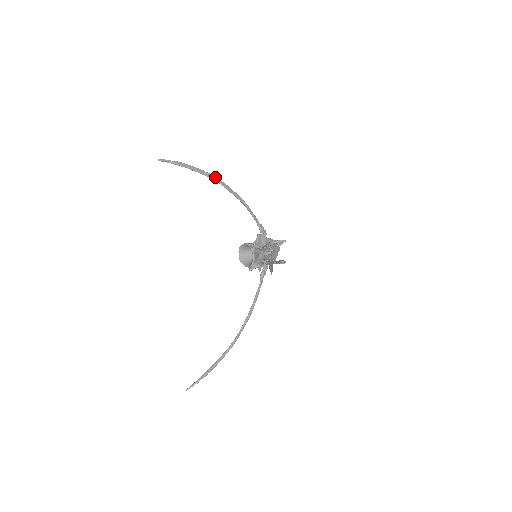
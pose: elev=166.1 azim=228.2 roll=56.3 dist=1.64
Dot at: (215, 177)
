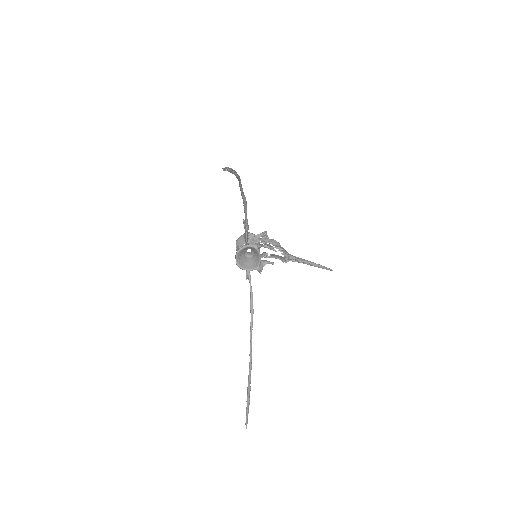
Dot at: occluded
